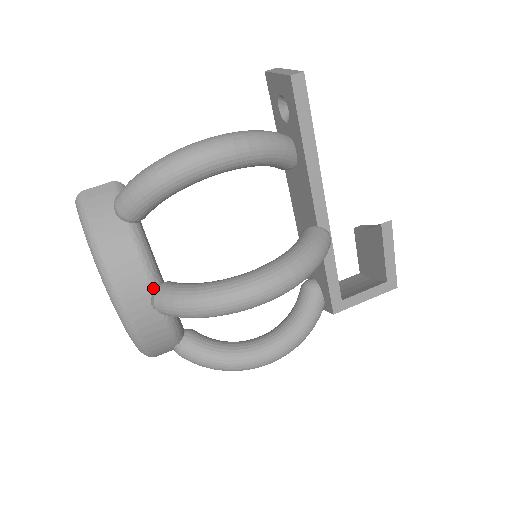
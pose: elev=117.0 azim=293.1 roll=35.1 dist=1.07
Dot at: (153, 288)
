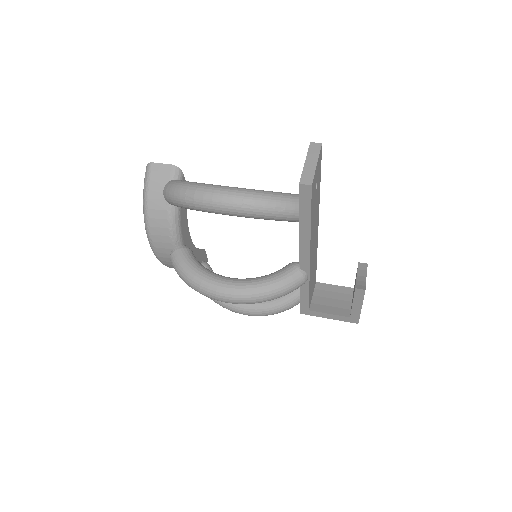
Dot at: (173, 248)
